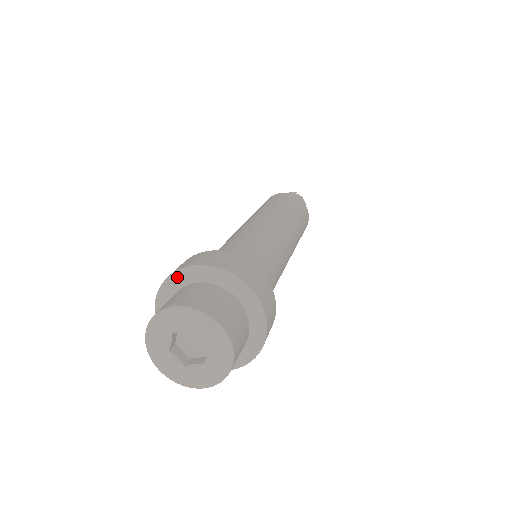
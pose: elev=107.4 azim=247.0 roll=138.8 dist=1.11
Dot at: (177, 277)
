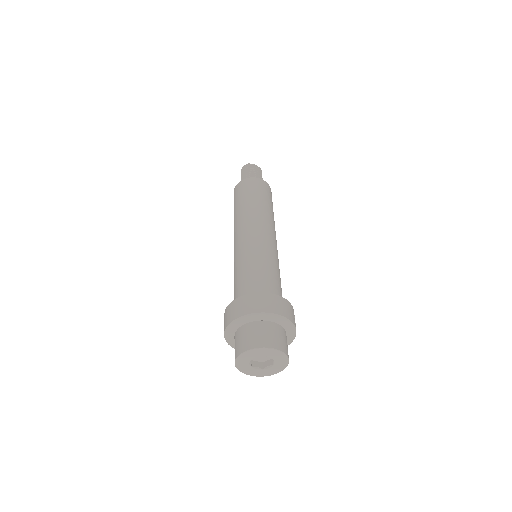
Dot at: (233, 325)
